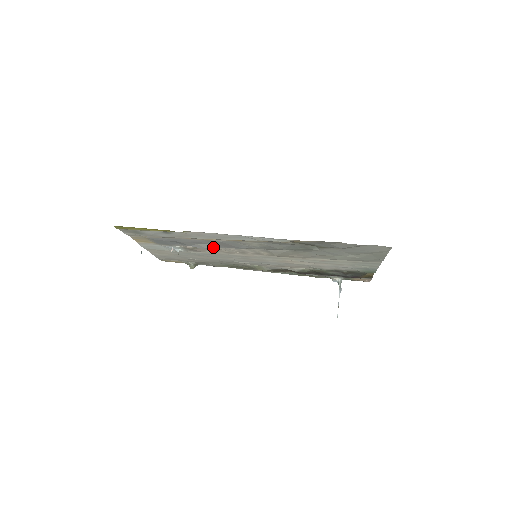
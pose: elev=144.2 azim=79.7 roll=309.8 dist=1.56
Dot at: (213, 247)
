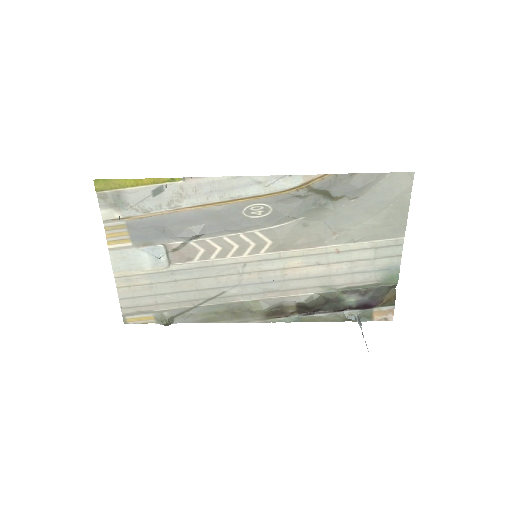
Dot at: (205, 238)
